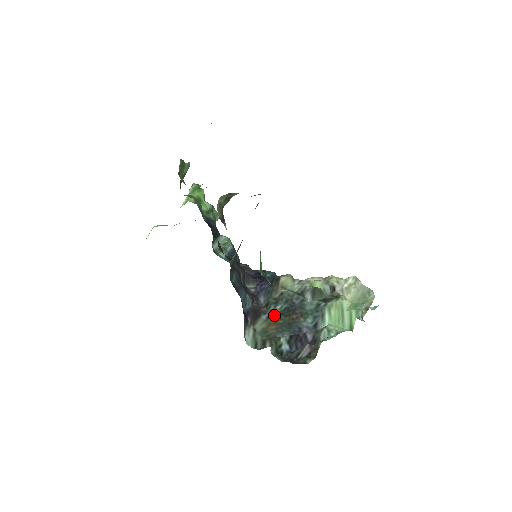
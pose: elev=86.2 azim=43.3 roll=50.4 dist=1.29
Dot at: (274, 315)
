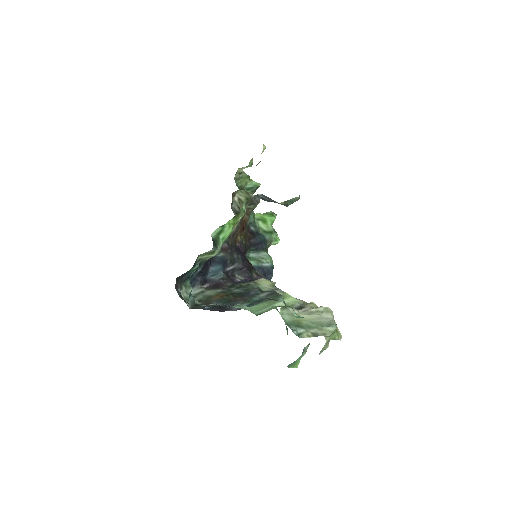
Dot at: (227, 292)
